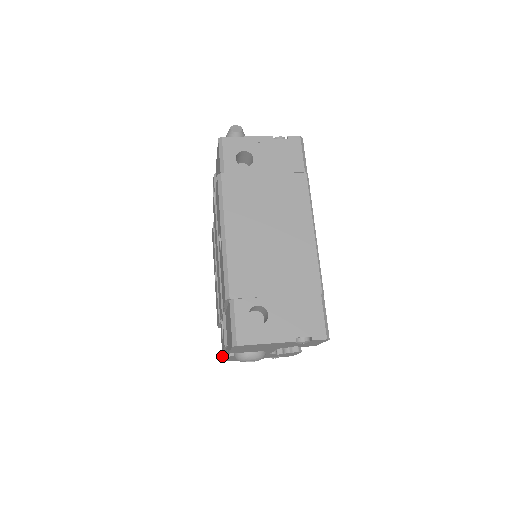
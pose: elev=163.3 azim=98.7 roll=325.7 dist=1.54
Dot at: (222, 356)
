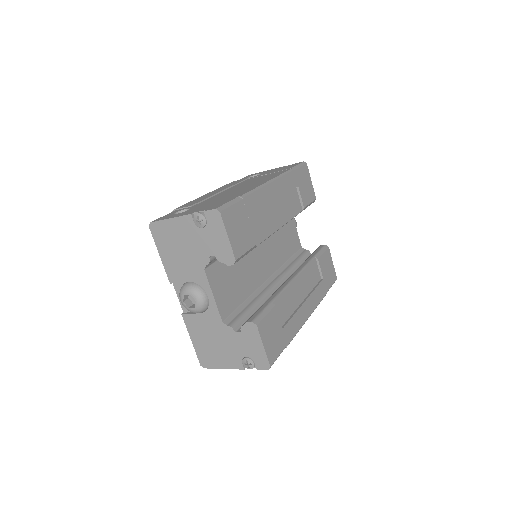
Dot at: occluded
